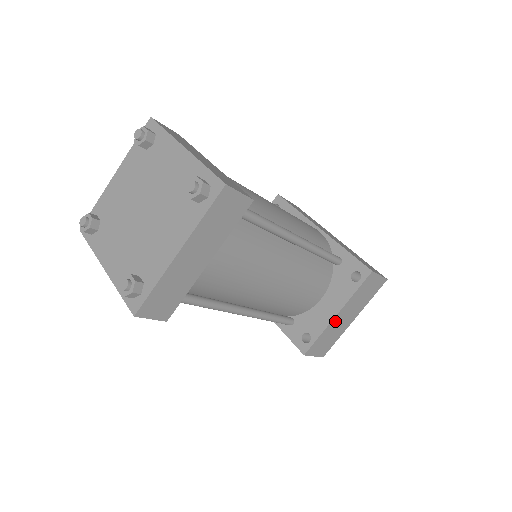
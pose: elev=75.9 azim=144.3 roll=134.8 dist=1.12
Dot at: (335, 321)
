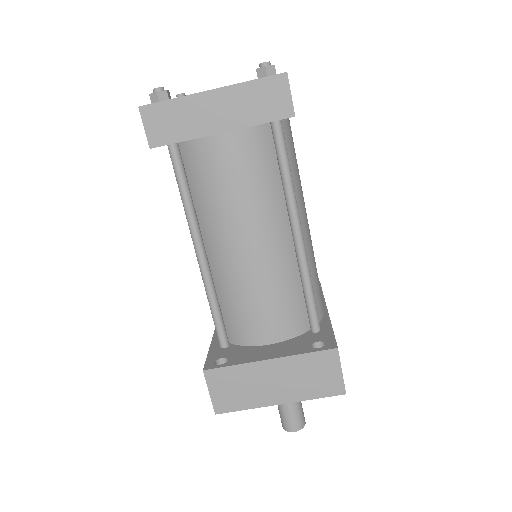
Dot at: (261, 368)
